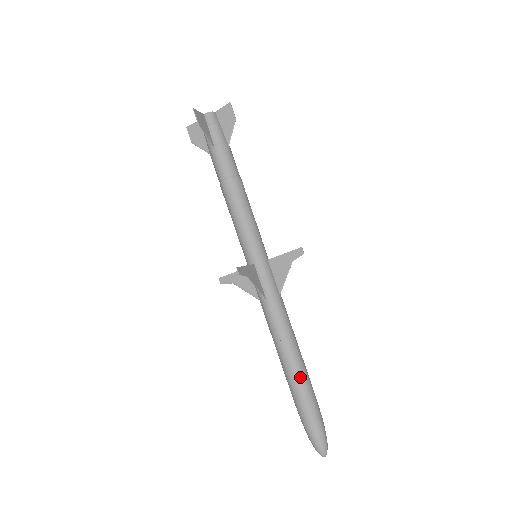
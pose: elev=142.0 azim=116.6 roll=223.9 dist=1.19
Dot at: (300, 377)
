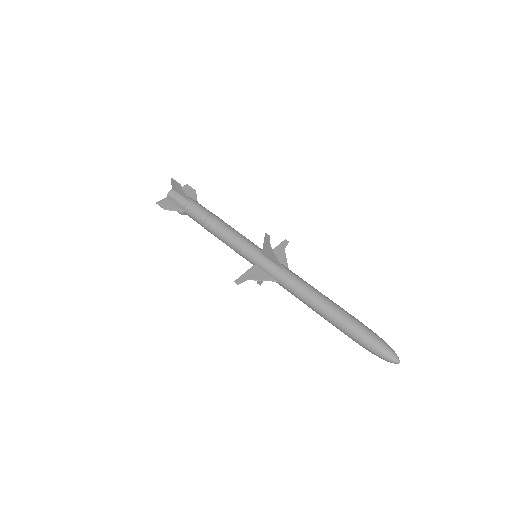
Dot at: (343, 309)
